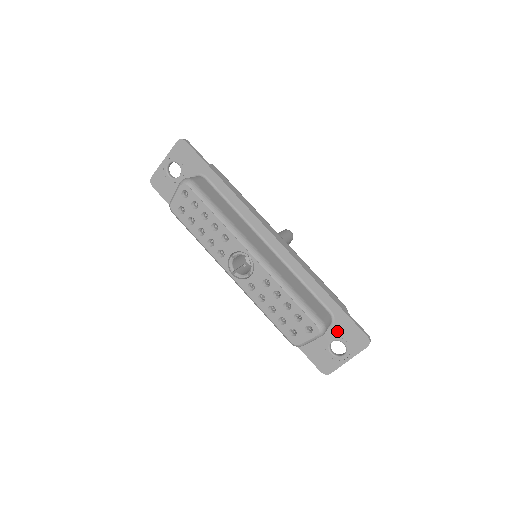
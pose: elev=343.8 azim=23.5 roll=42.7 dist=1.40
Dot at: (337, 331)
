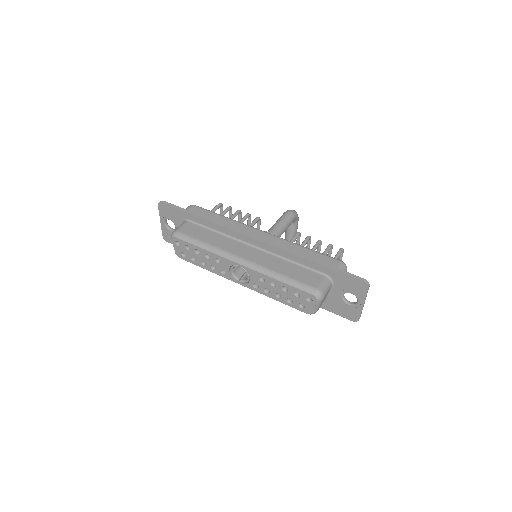
Dot at: (340, 286)
